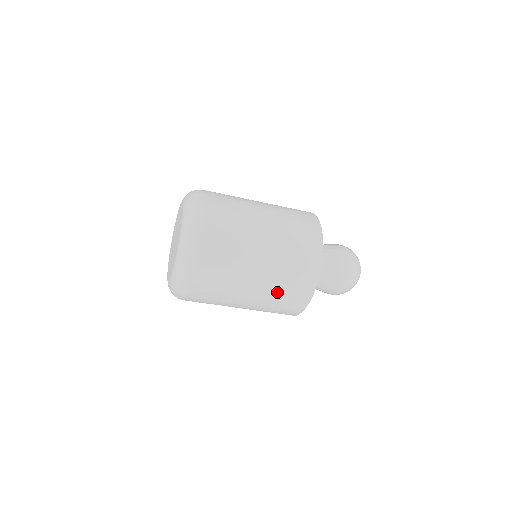
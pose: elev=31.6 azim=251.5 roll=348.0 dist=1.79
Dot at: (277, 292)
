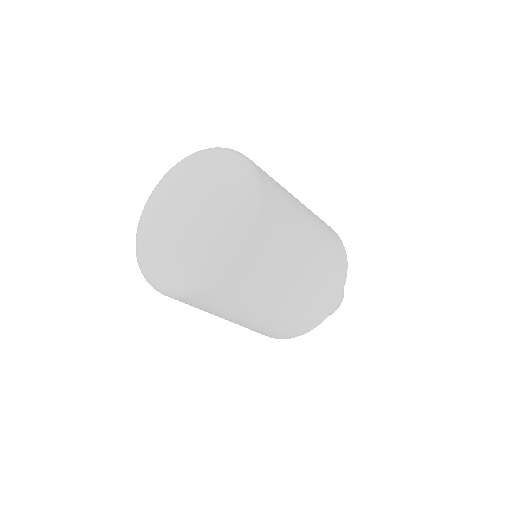
Dot at: occluded
